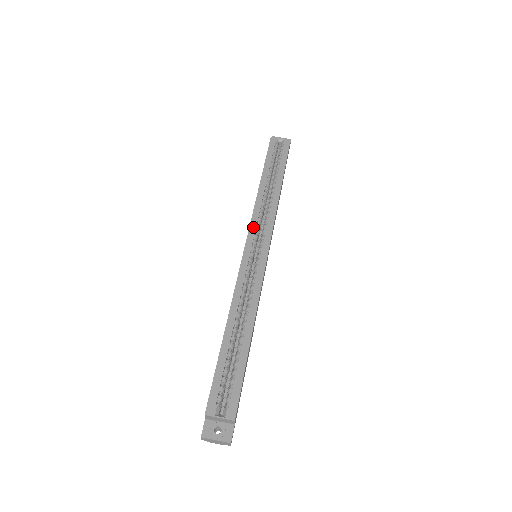
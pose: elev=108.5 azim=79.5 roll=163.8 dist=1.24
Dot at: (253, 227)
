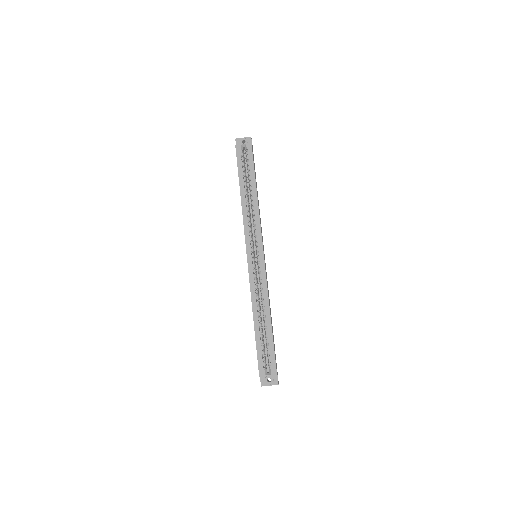
Dot at: (247, 237)
